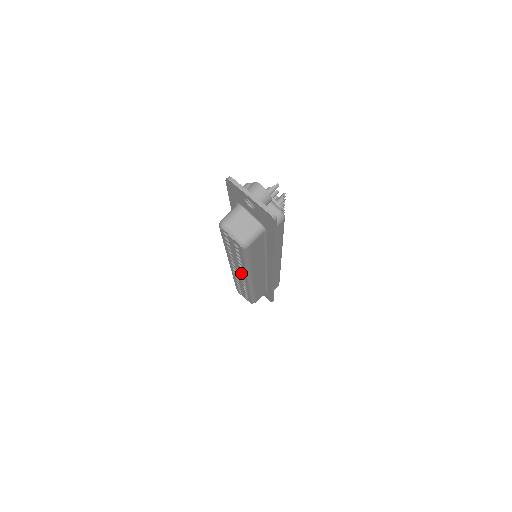
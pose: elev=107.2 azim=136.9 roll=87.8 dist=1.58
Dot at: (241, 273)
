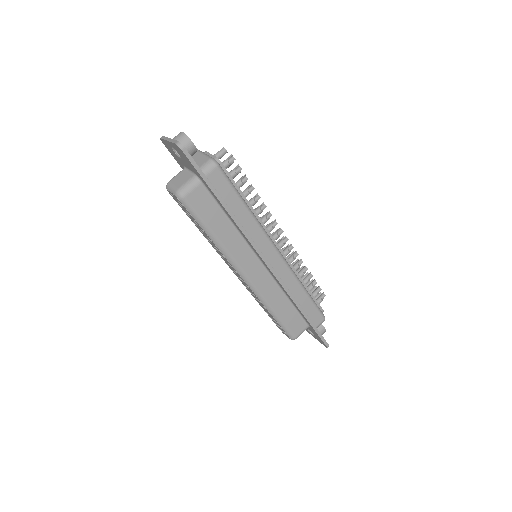
Dot at: (231, 267)
